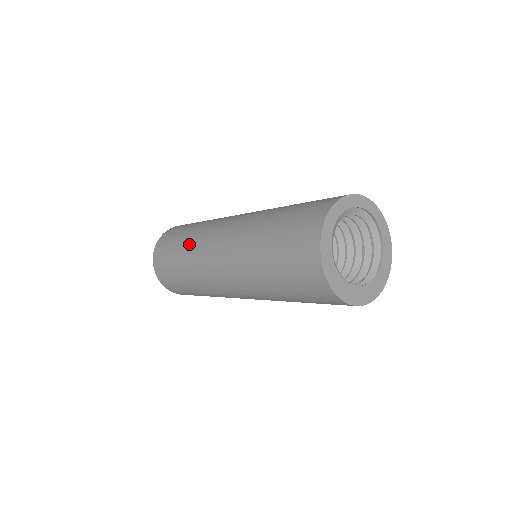
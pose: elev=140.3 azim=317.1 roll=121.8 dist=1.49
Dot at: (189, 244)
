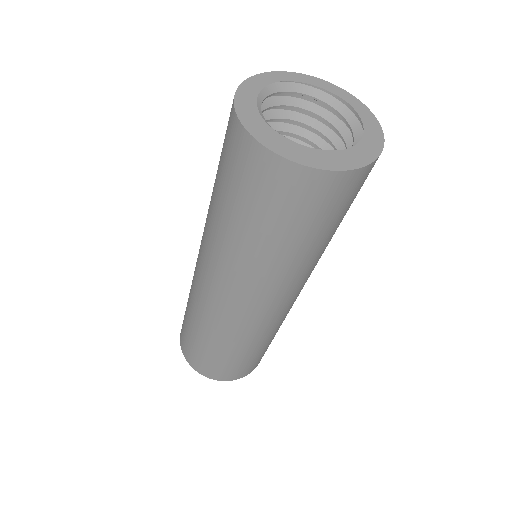
Dot at: occluded
